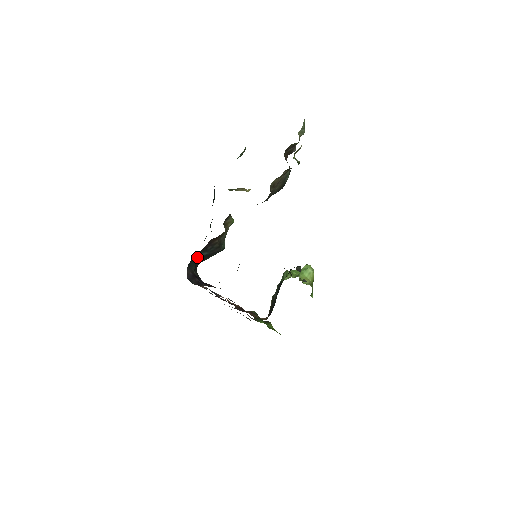
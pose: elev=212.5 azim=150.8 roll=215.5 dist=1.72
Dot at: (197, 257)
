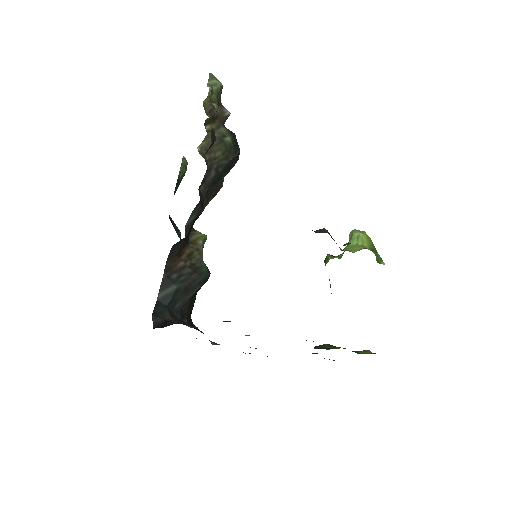
Dot at: (164, 297)
